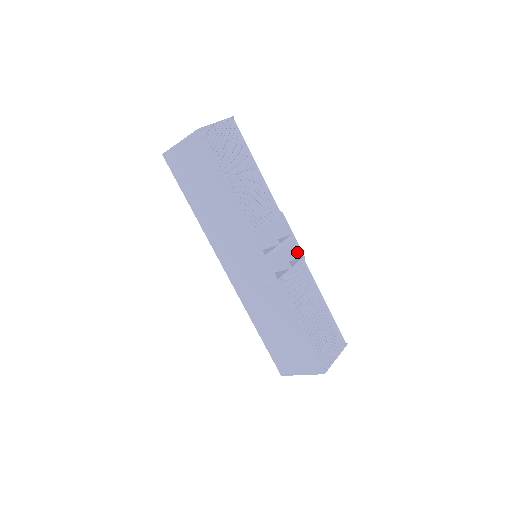
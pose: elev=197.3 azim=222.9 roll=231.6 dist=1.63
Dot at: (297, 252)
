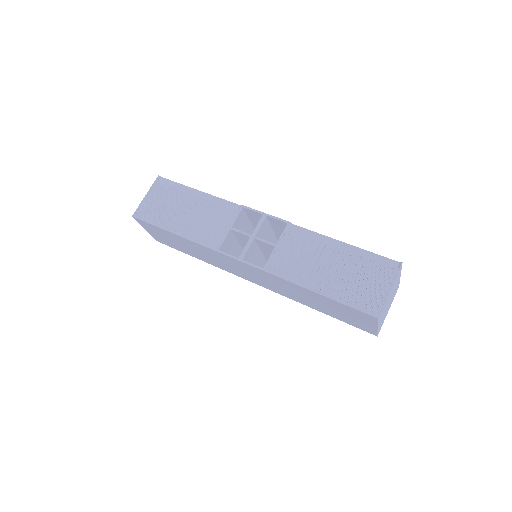
Dot at: (282, 223)
